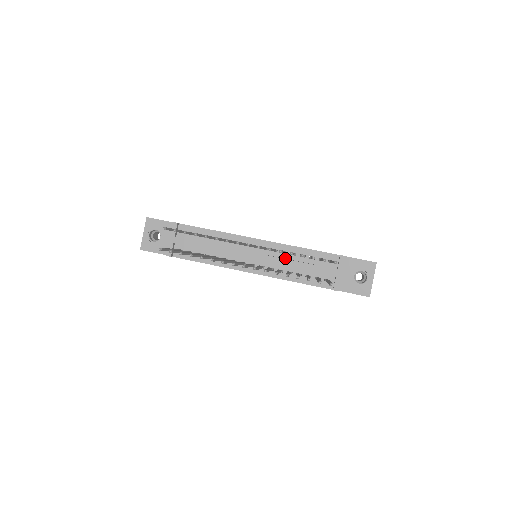
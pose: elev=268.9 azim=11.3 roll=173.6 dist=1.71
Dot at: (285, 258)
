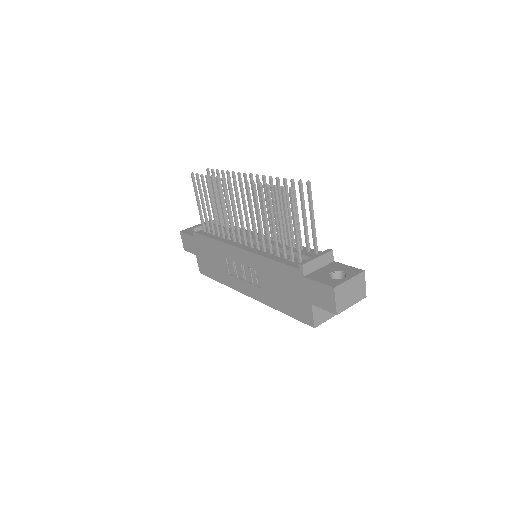
Dot at: occluded
